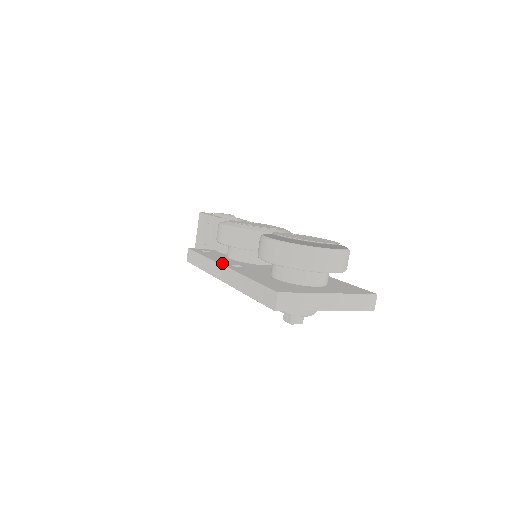
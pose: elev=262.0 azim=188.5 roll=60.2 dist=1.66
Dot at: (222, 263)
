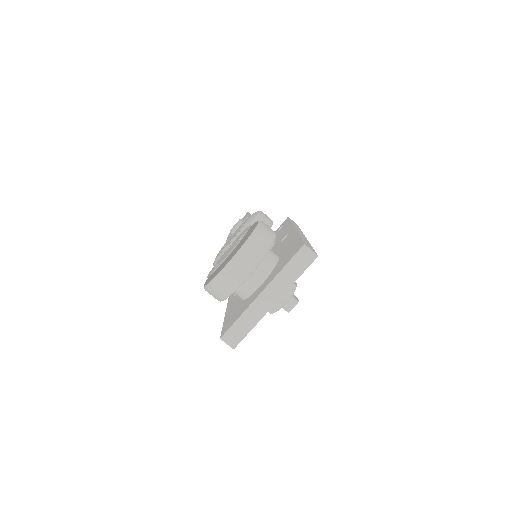
Dot at: (230, 298)
